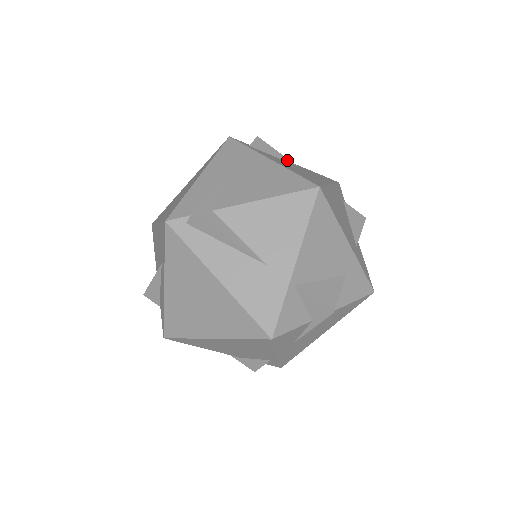
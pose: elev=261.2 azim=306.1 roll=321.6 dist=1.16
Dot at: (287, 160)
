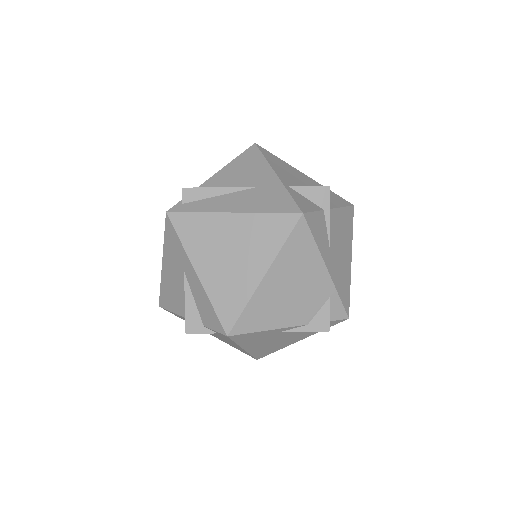
Dot at: occluded
